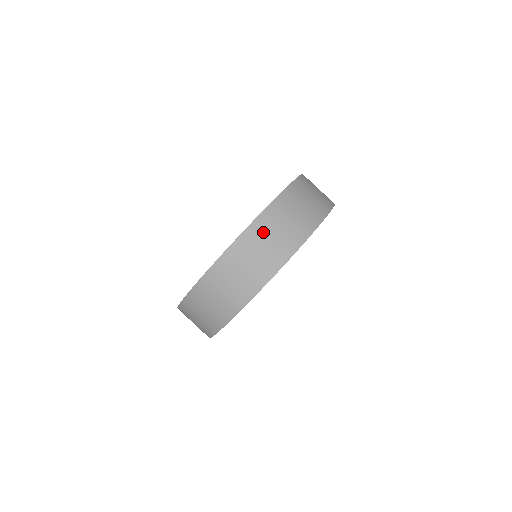
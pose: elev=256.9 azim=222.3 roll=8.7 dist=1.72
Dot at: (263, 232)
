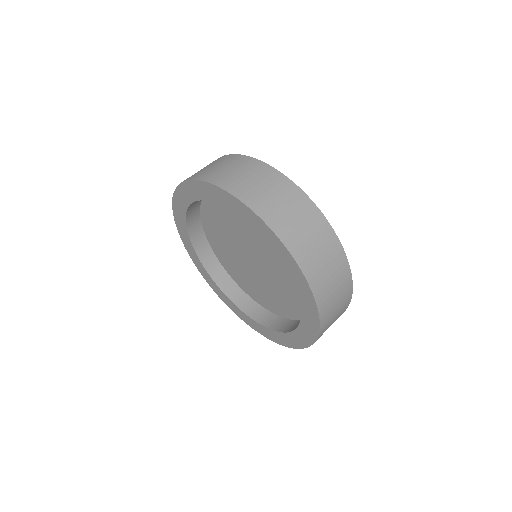
Dot at: (328, 324)
